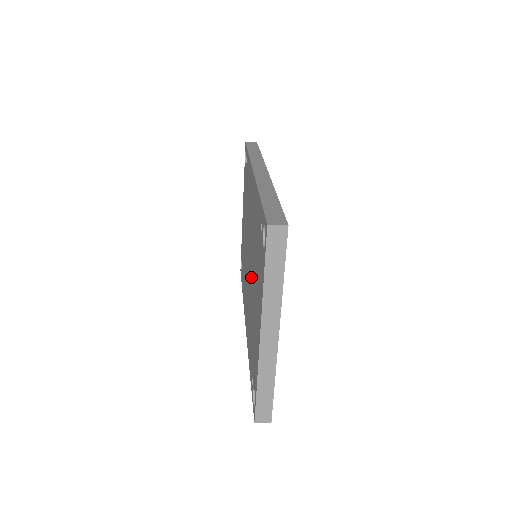
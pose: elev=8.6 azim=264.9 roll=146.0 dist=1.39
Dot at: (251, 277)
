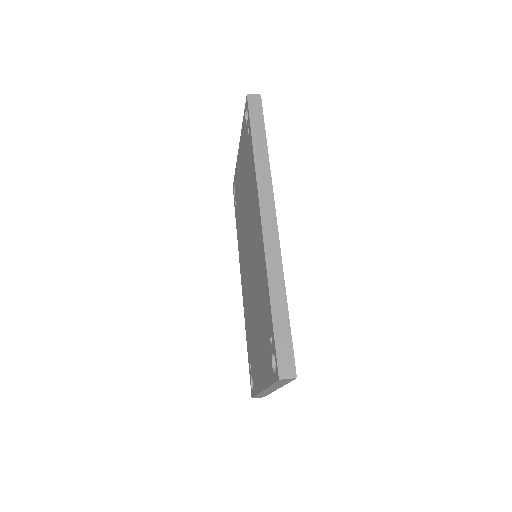
Dot at: (252, 294)
